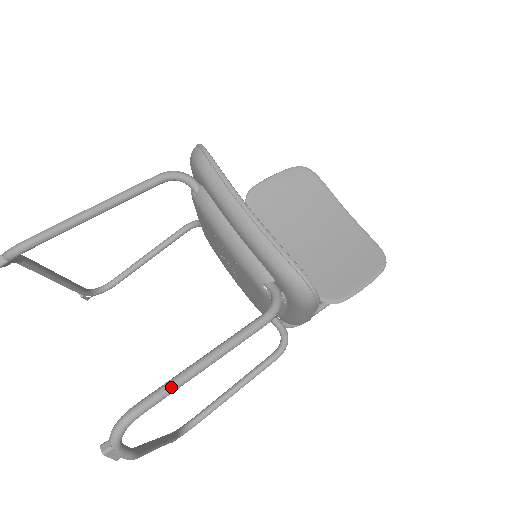
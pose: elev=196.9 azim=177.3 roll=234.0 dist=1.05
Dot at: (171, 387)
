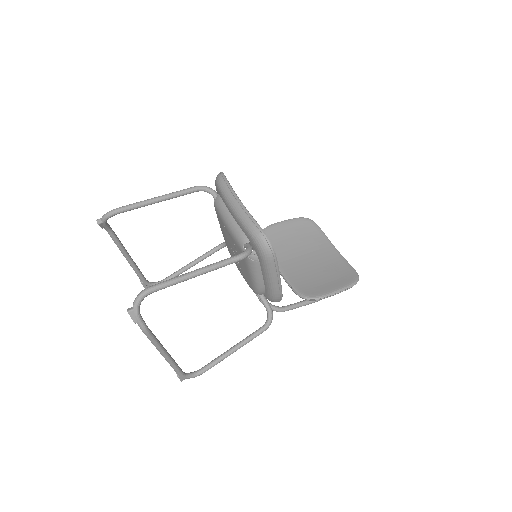
Dot at: (173, 280)
